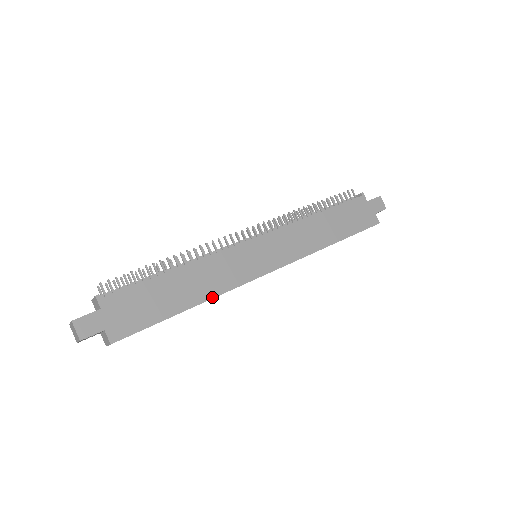
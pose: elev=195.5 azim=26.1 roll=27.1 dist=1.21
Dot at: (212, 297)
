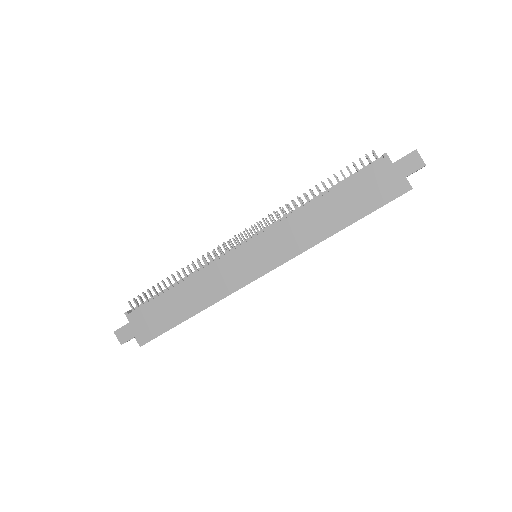
Dot at: (209, 305)
